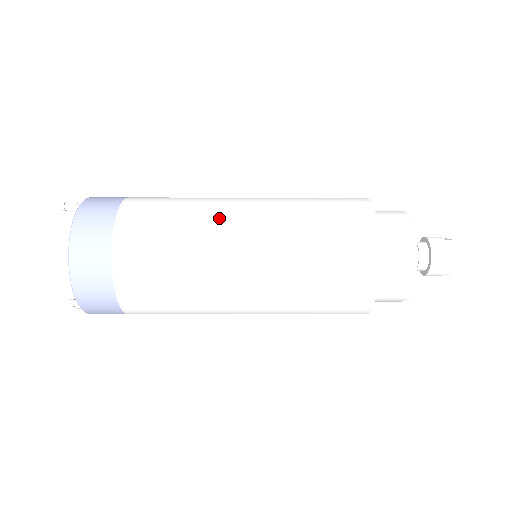
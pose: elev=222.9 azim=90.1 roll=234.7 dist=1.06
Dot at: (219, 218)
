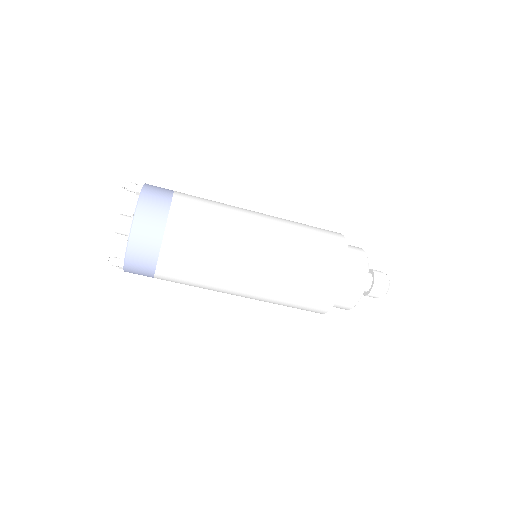
Dot at: (245, 223)
